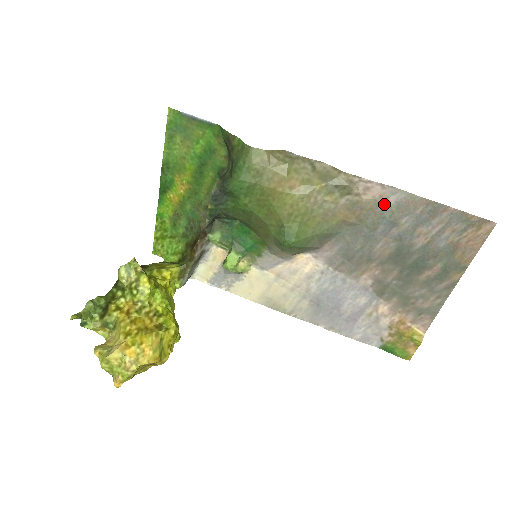
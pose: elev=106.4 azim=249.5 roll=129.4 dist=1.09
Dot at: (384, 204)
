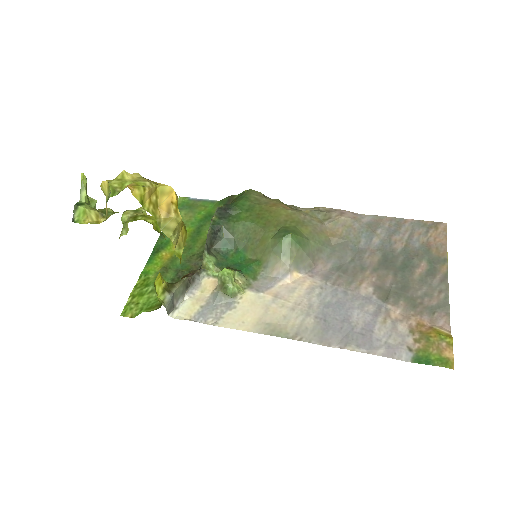
Dot at: (359, 222)
